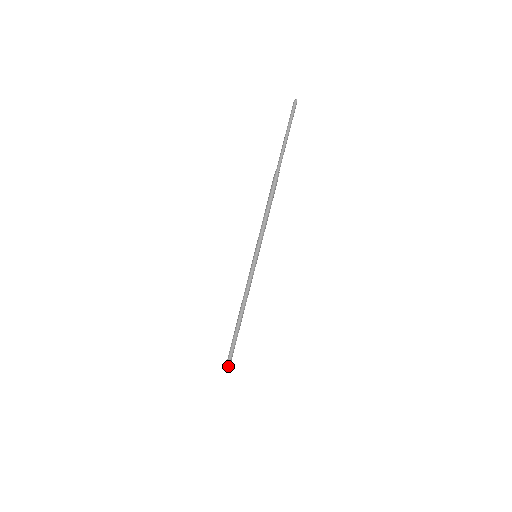
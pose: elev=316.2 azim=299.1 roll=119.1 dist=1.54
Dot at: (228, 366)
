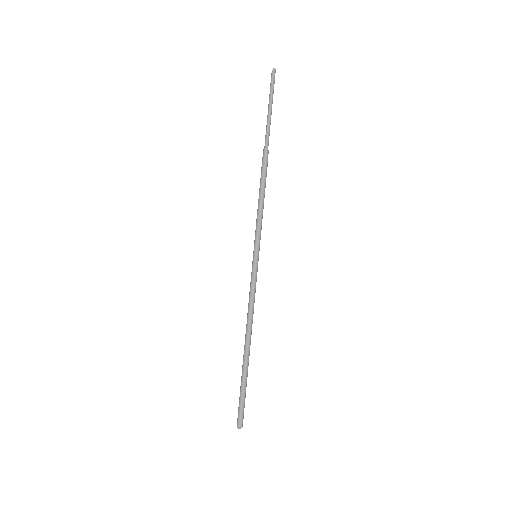
Dot at: (241, 420)
